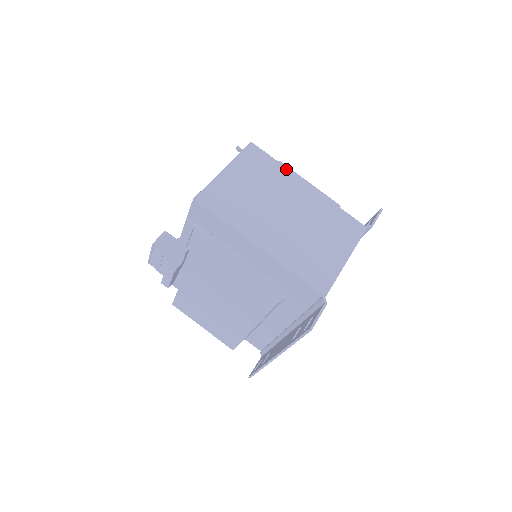
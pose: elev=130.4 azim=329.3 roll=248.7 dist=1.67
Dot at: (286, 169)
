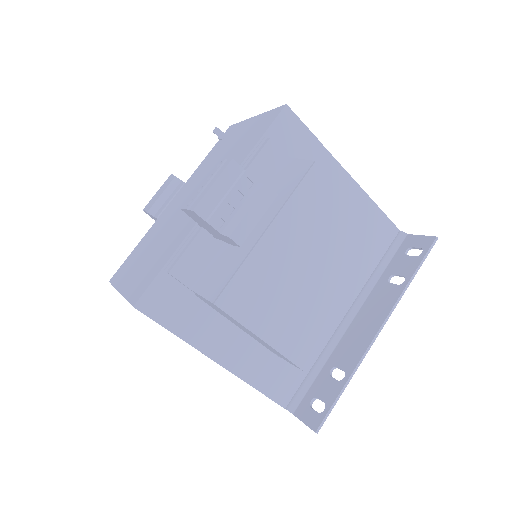
Dot at: occluded
